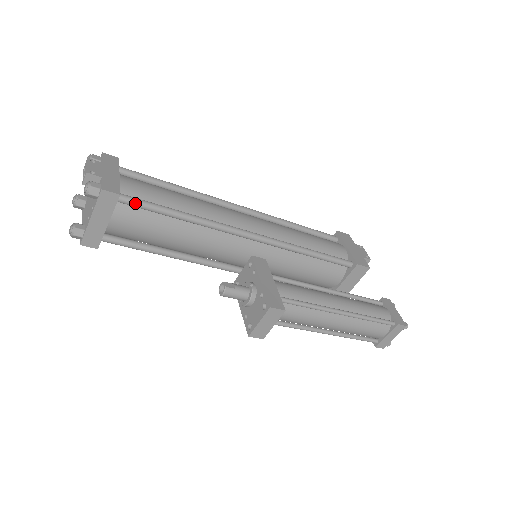
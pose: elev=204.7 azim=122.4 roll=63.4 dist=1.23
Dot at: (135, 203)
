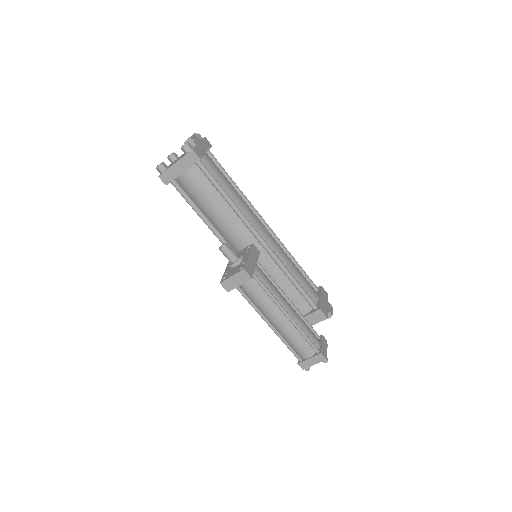
Dot at: (205, 171)
